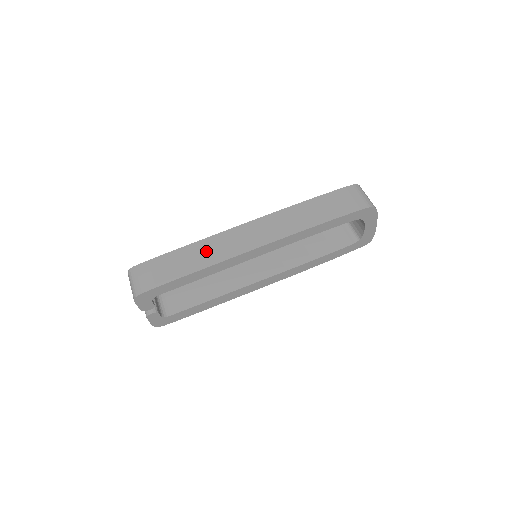
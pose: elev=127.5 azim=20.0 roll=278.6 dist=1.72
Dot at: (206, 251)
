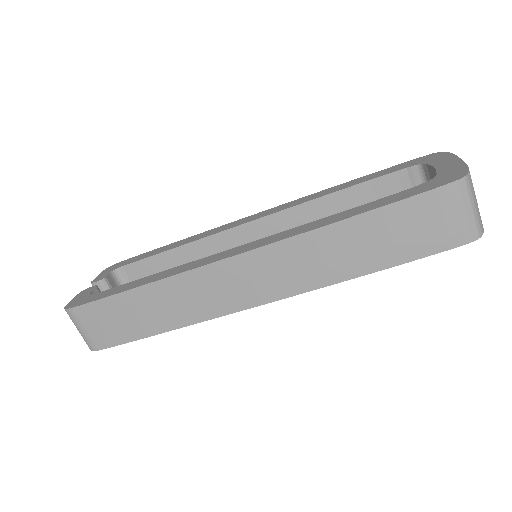
Dot at: (175, 301)
